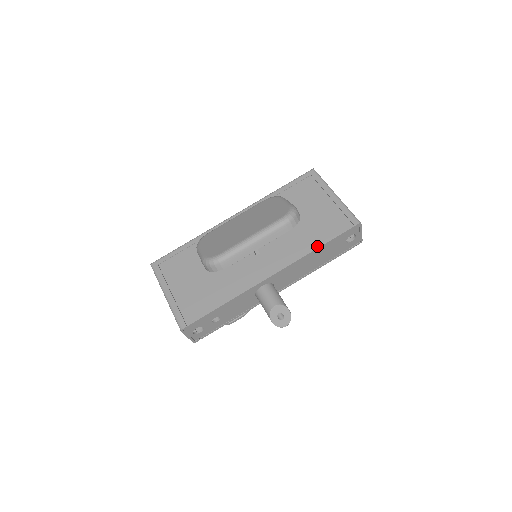
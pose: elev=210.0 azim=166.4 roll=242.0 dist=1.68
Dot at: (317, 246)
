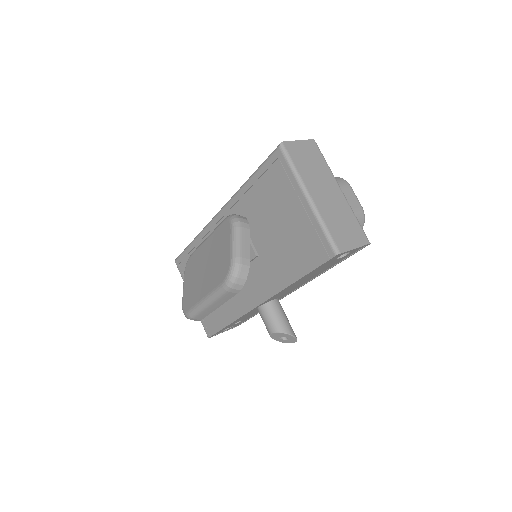
Dot at: (293, 279)
